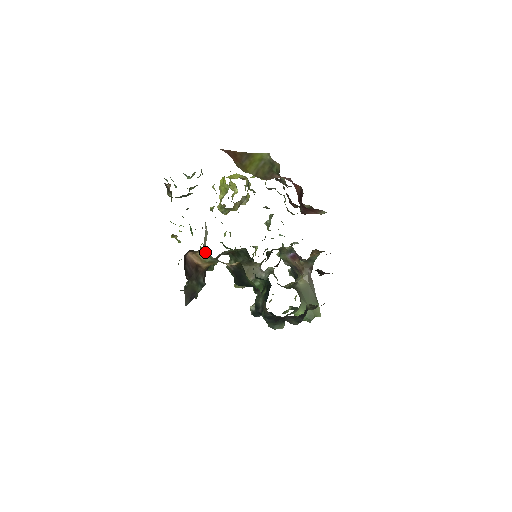
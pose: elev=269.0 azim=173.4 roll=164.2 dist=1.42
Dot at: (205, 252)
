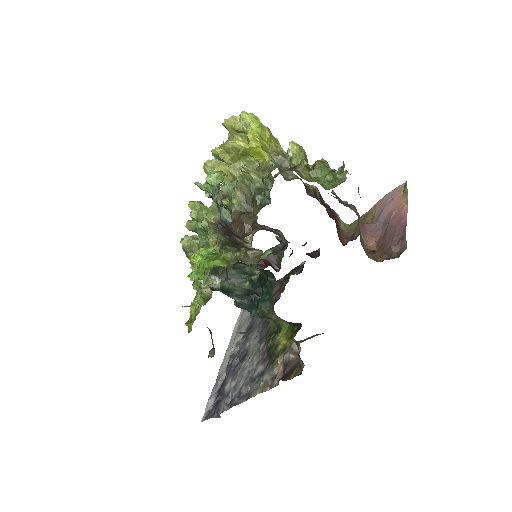
Dot at: occluded
